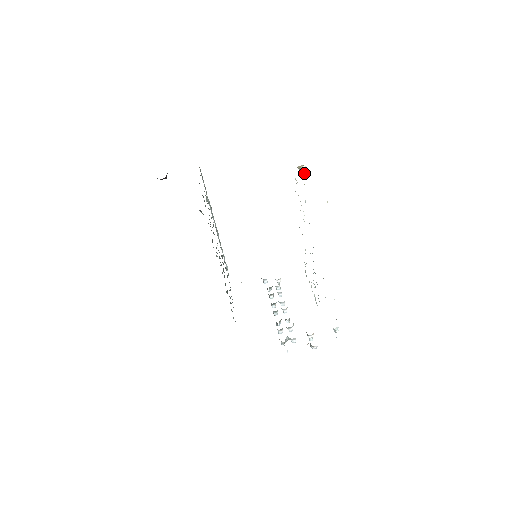
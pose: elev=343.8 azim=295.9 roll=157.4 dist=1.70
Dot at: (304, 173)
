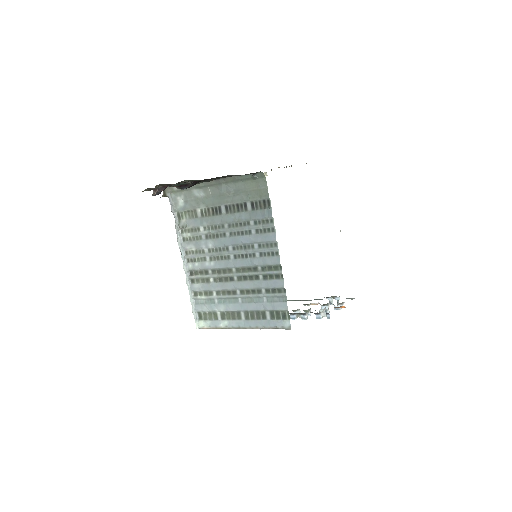
Dot at: (266, 175)
